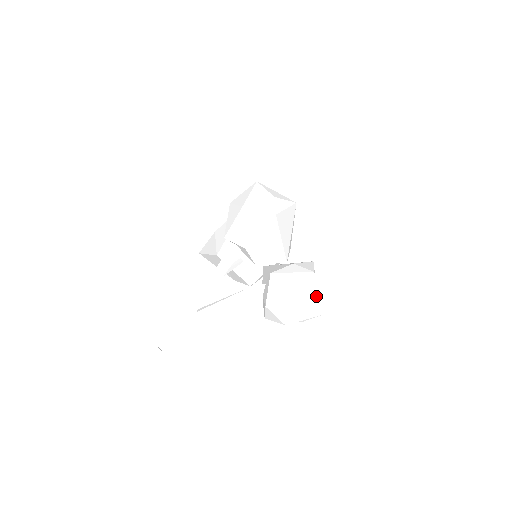
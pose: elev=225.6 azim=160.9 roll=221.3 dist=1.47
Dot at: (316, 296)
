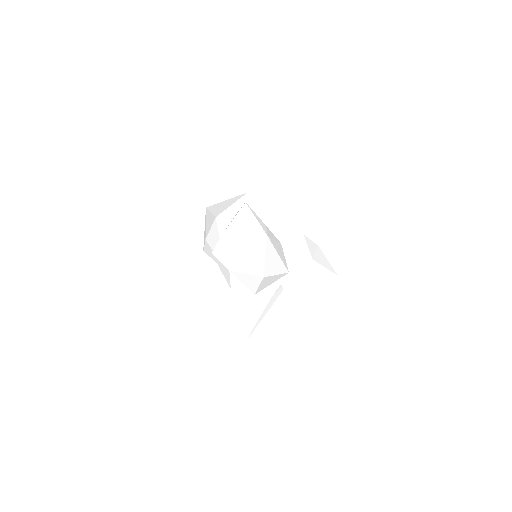
Dot at: (325, 272)
